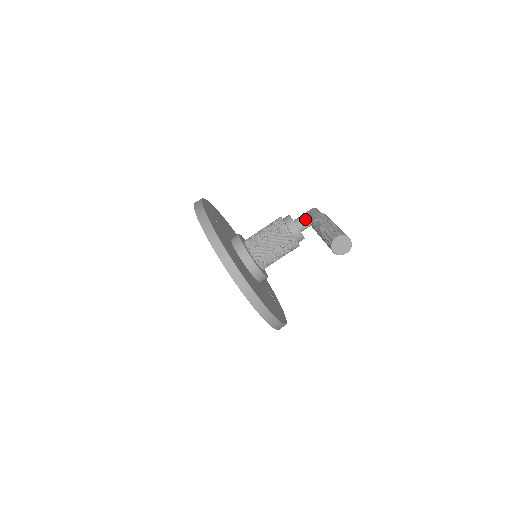
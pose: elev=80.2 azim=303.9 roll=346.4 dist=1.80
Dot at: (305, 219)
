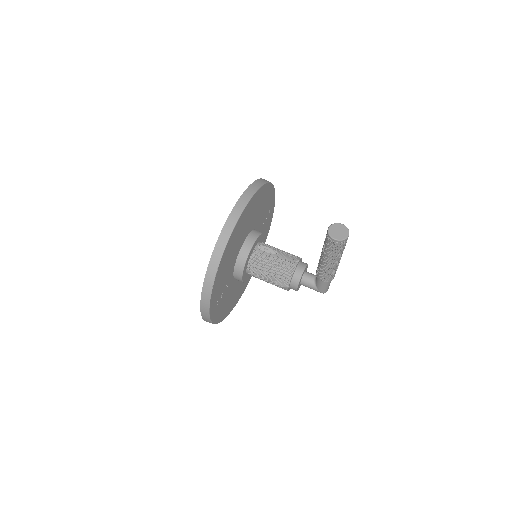
Dot at: (315, 275)
